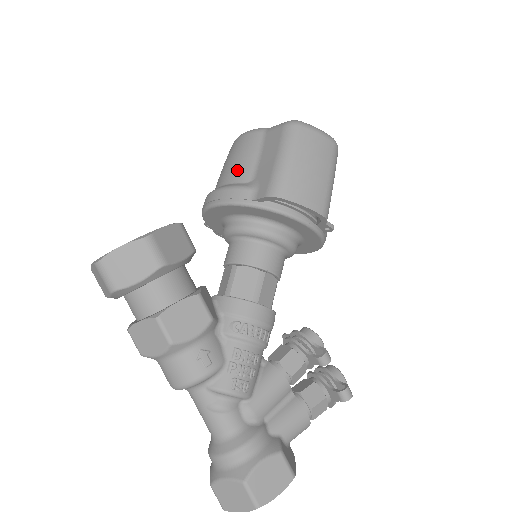
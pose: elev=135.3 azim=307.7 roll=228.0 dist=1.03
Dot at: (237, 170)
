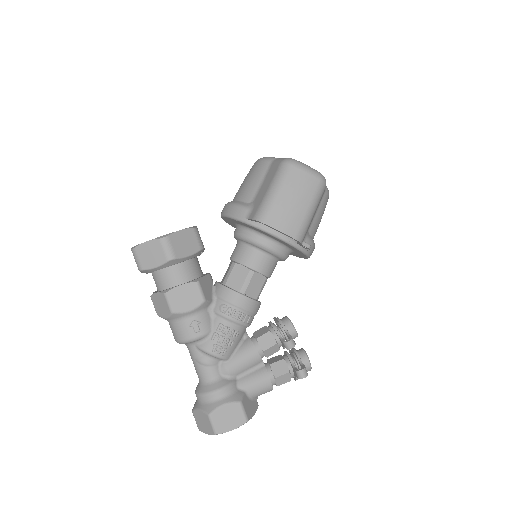
Dot at: (245, 191)
